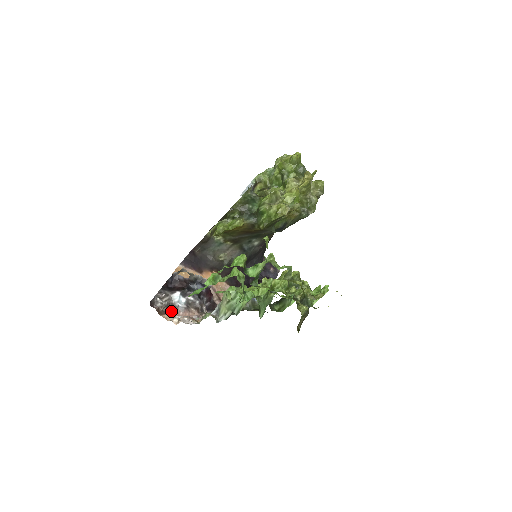
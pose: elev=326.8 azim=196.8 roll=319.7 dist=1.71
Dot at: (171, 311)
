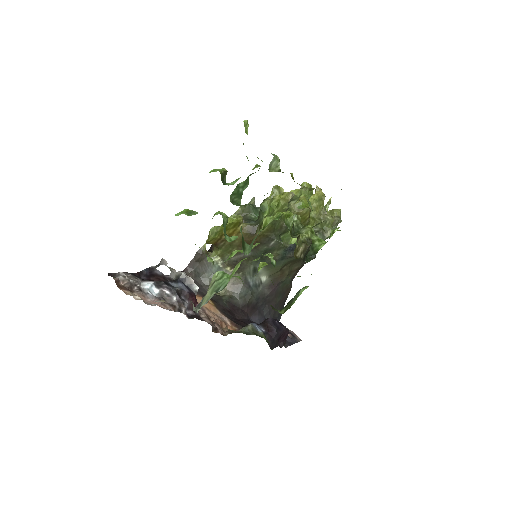
Dot at: (135, 292)
